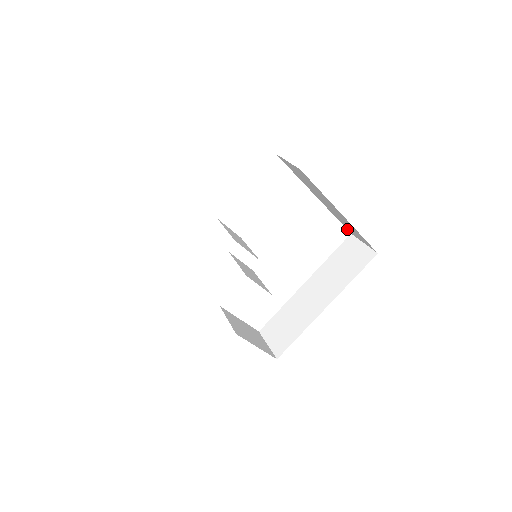
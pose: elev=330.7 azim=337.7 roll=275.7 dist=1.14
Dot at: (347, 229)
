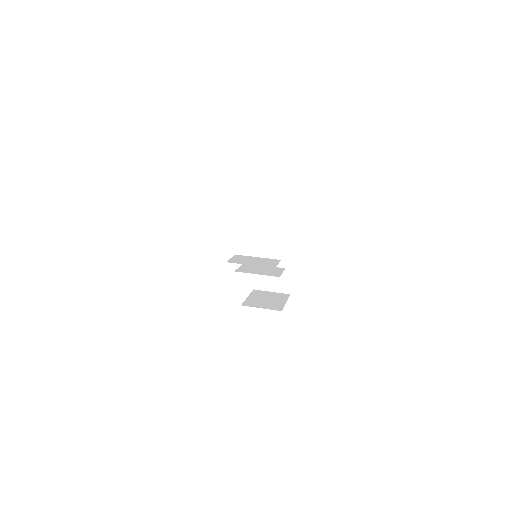
Dot at: occluded
